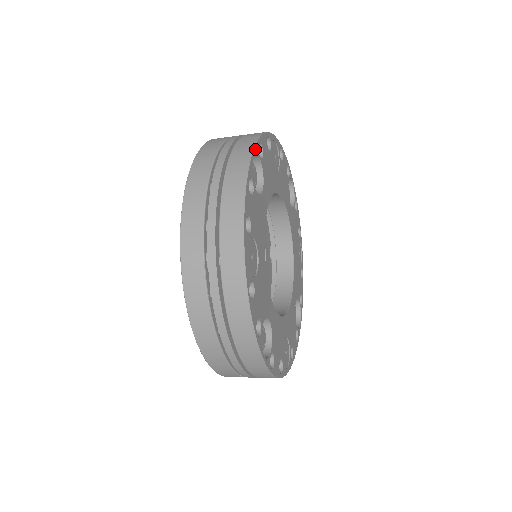
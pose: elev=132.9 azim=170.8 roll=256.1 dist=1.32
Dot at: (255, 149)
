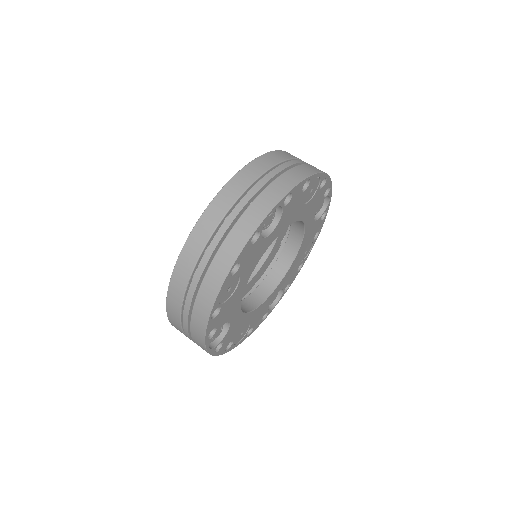
Dot at: (279, 203)
